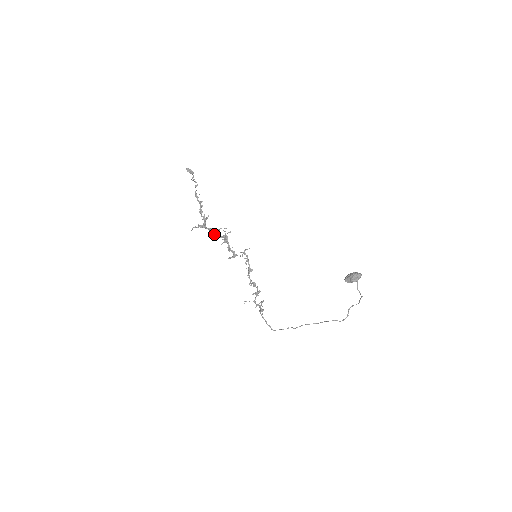
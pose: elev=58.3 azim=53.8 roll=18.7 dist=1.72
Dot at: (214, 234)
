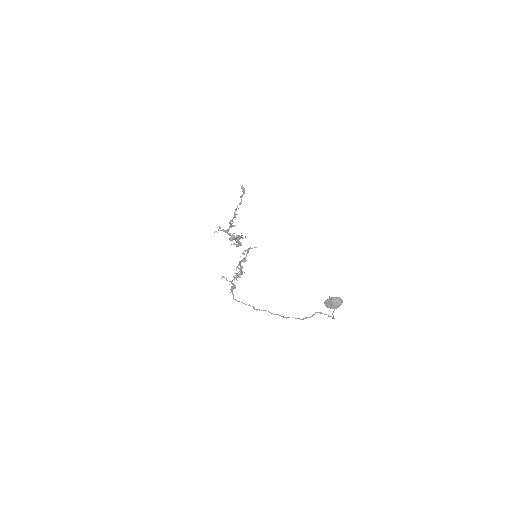
Dot at: (231, 237)
